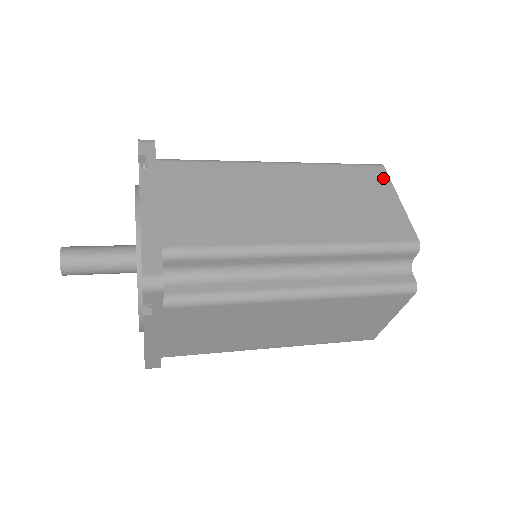
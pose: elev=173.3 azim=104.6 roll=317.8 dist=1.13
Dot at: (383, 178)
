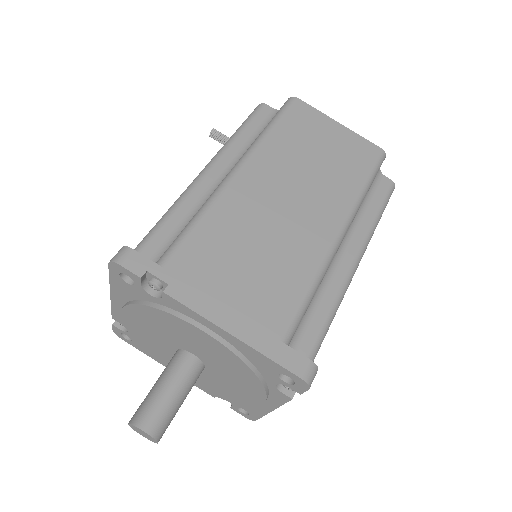
Dot at: occluded
